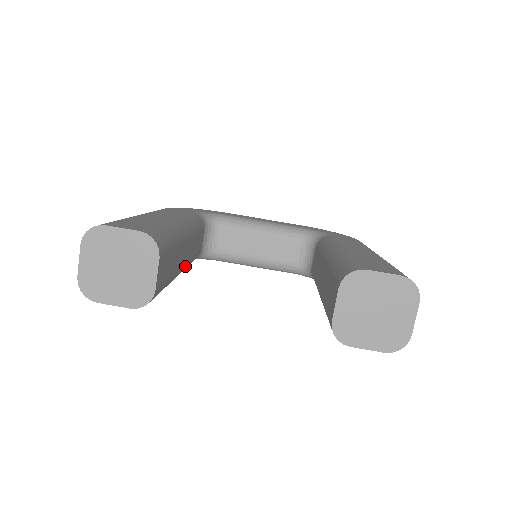
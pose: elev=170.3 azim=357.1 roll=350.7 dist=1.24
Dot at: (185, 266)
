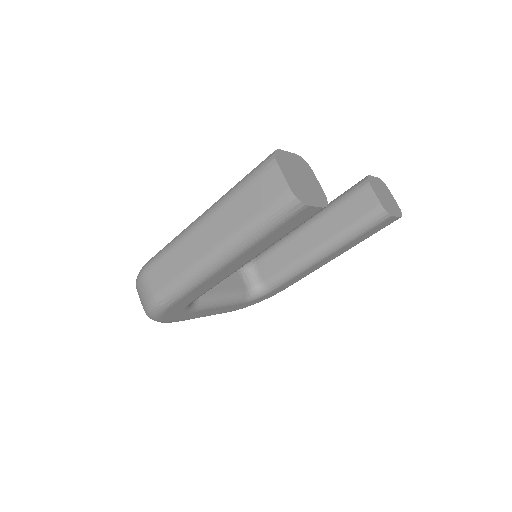
Dot at: occluded
